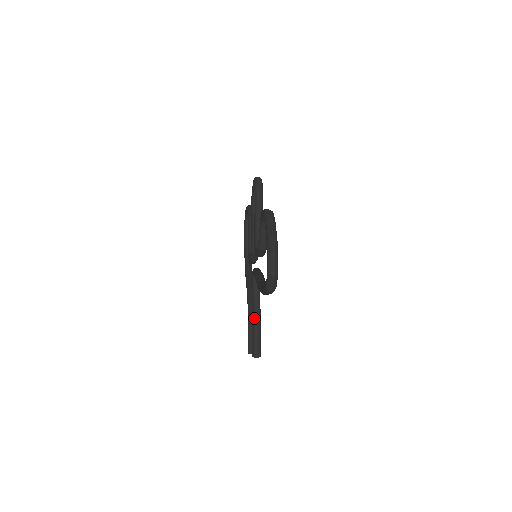
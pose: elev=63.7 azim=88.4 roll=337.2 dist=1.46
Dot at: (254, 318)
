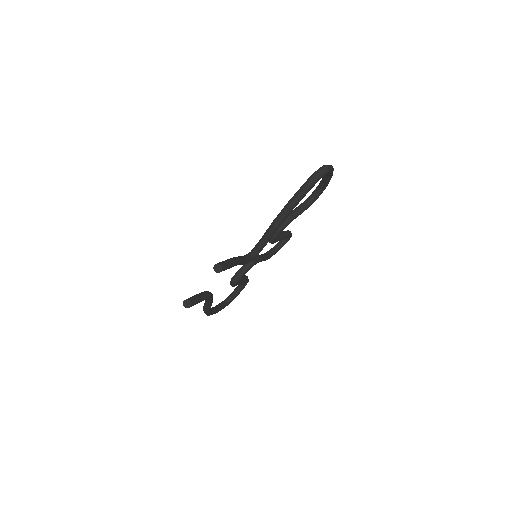
Dot at: occluded
